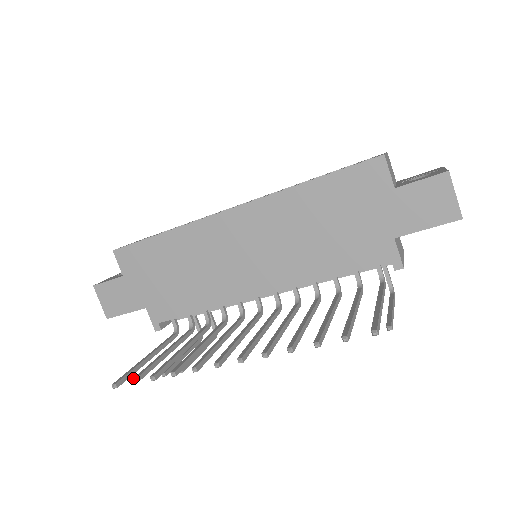
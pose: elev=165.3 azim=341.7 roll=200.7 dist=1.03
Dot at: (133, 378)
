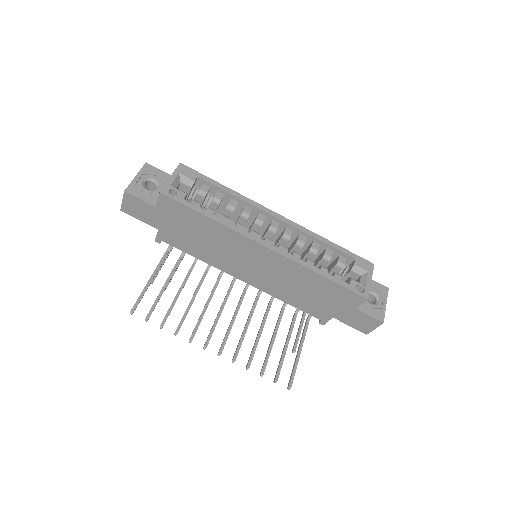
Dot at: (147, 316)
